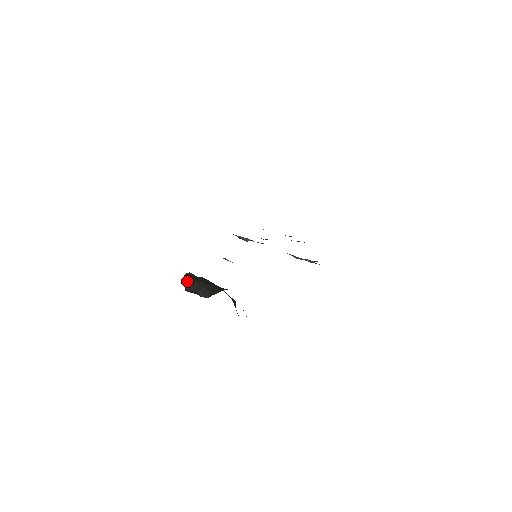
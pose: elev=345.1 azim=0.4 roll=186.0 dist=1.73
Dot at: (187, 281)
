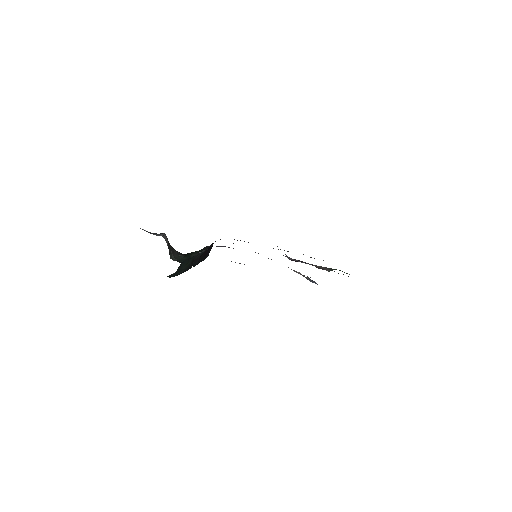
Dot at: occluded
